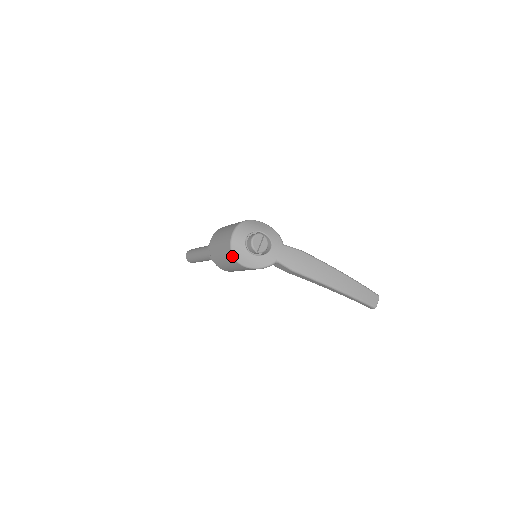
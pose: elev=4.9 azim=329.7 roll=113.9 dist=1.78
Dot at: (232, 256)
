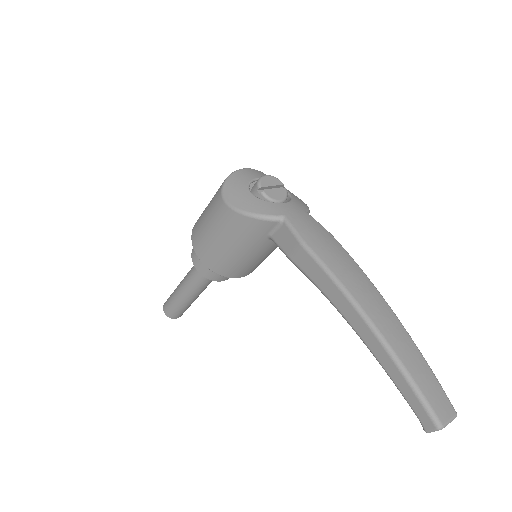
Dot at: (221, 188)
